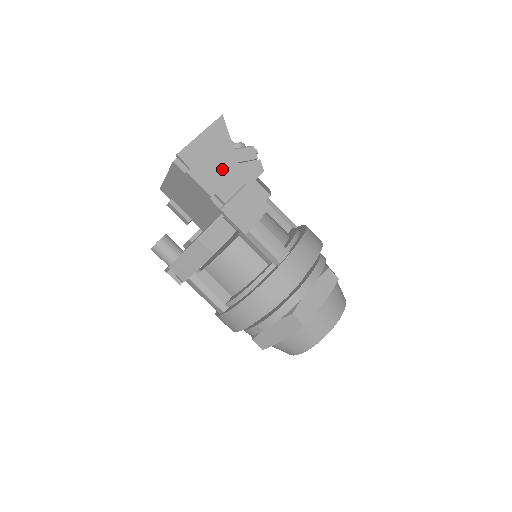
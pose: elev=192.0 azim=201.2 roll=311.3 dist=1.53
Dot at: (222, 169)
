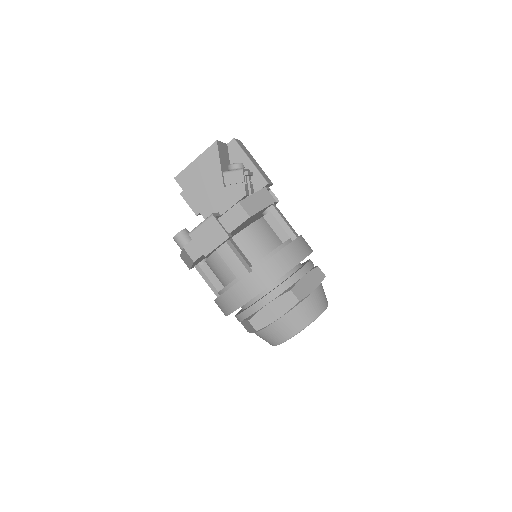
Dot at: (209, 192)
